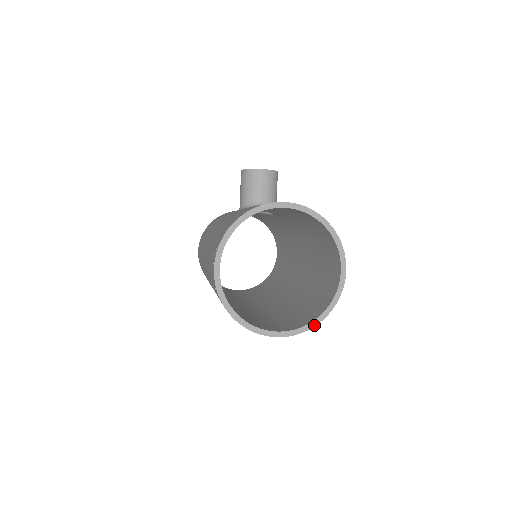
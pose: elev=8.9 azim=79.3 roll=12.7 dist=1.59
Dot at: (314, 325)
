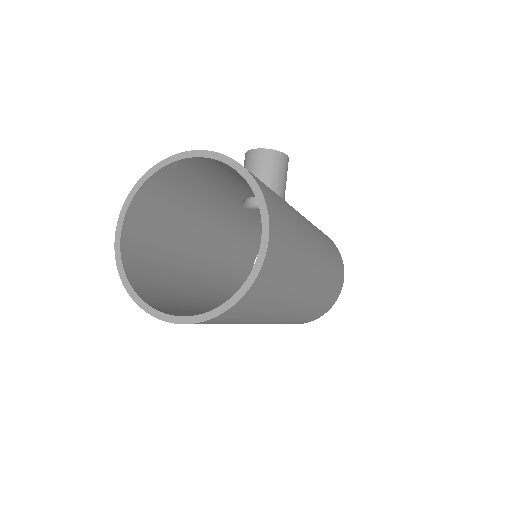
Dot at: (220, 312)
